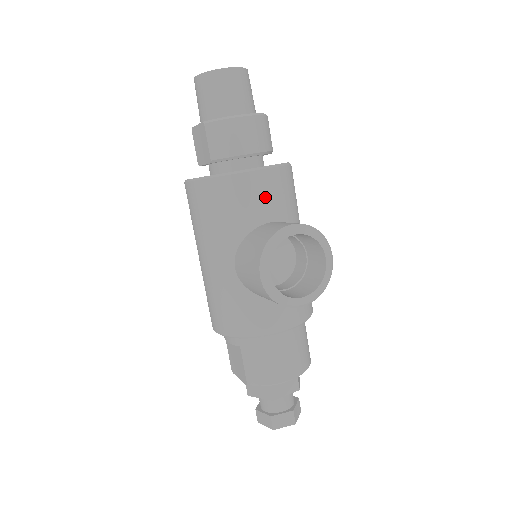
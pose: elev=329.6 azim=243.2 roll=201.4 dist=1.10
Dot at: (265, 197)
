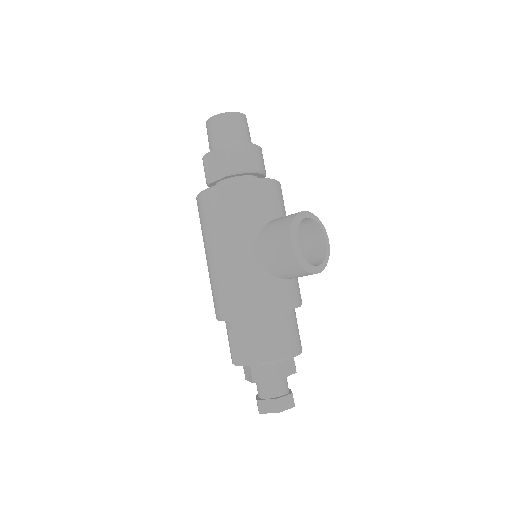
Dot at: (274, 200)
